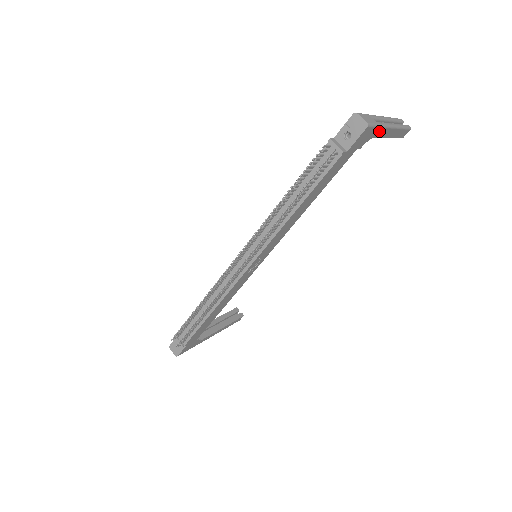
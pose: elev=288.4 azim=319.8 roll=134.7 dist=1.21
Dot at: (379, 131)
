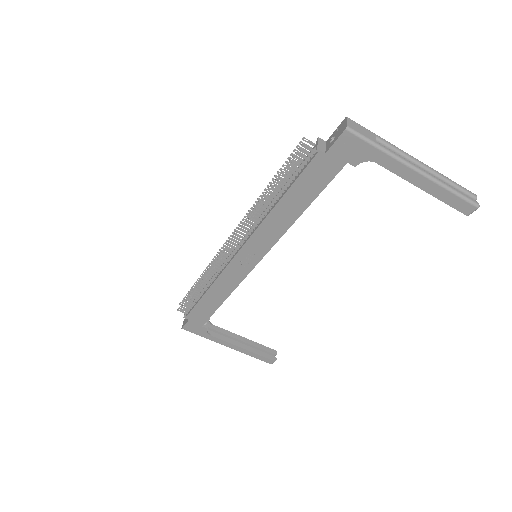
Dot at: (383, 157)
